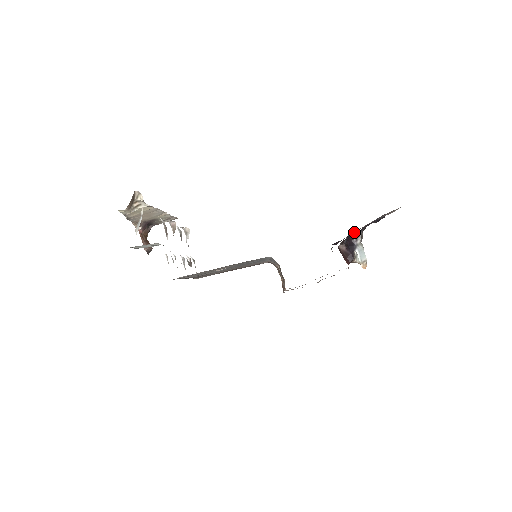
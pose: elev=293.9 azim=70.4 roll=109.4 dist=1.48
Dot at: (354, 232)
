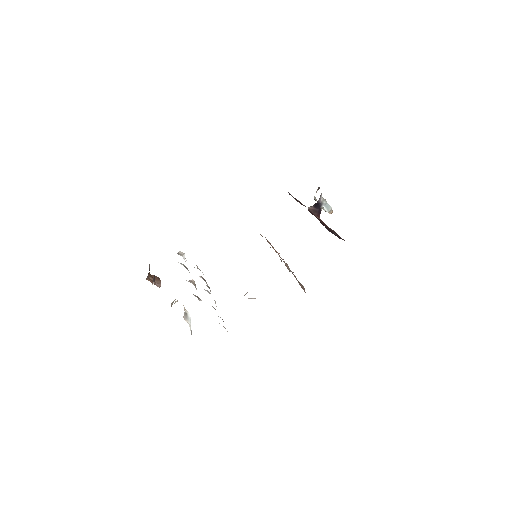
Dot at: occluded
